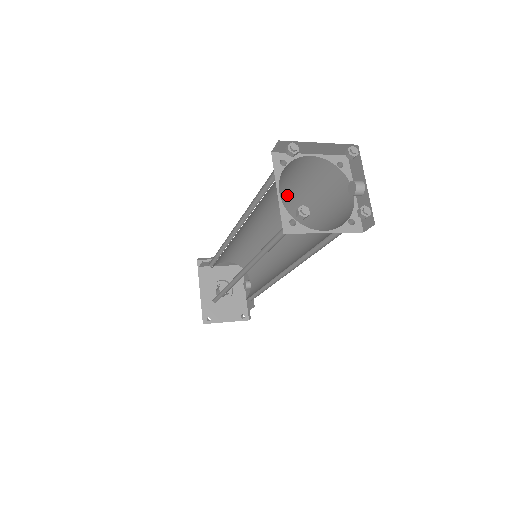
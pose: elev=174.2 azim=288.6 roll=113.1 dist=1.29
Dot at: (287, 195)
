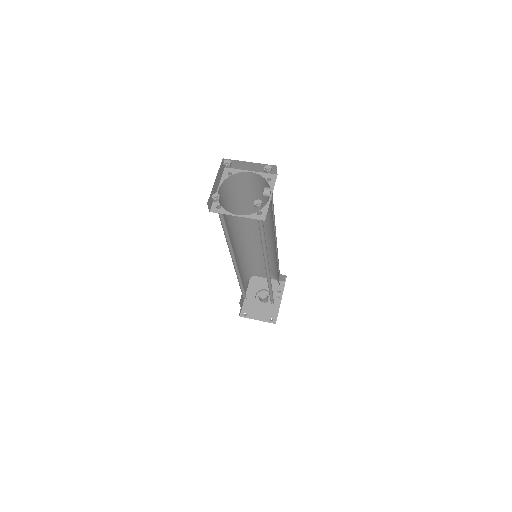
Dot at: occluded
